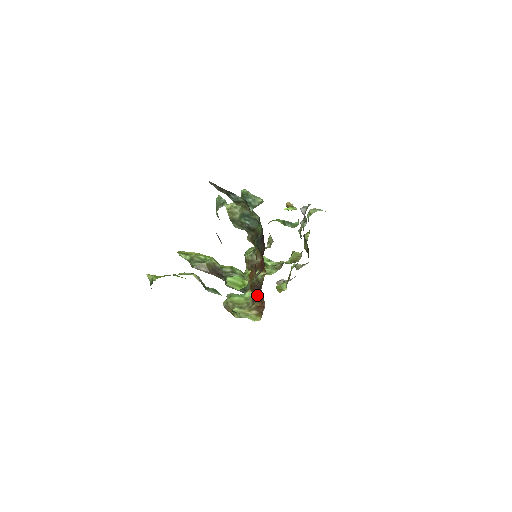
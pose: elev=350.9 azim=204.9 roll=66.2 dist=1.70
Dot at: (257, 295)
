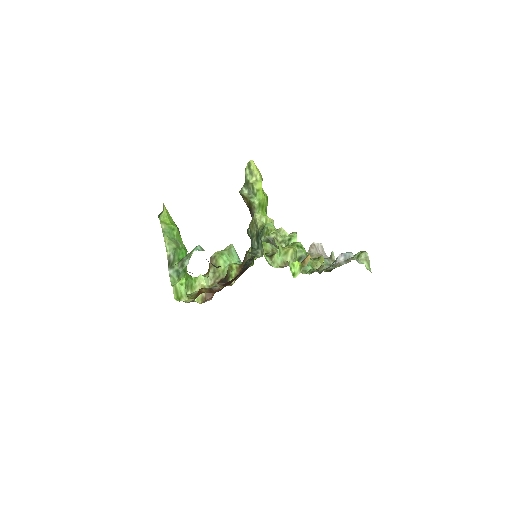
Dot at: occluded
